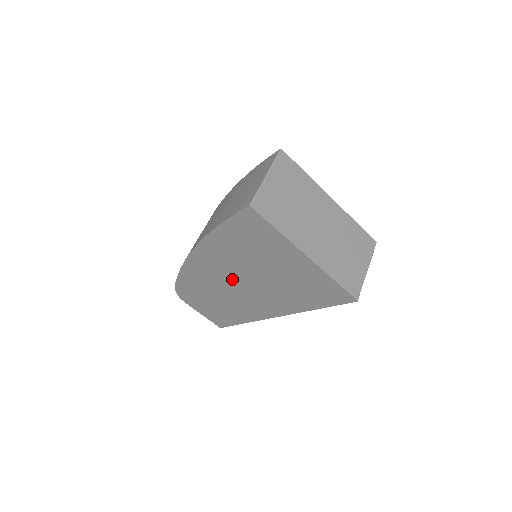
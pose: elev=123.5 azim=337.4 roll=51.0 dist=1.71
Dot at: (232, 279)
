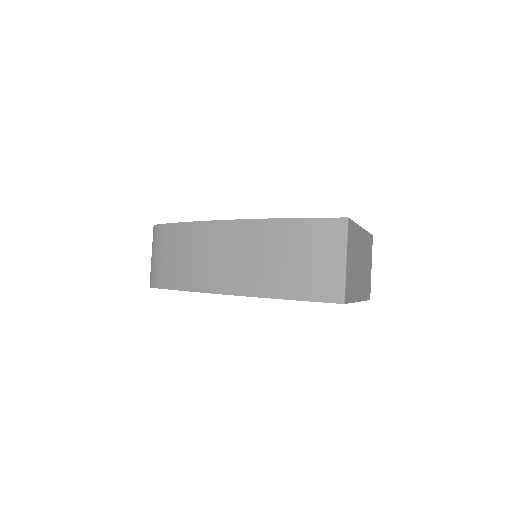
Dot at: occluded
